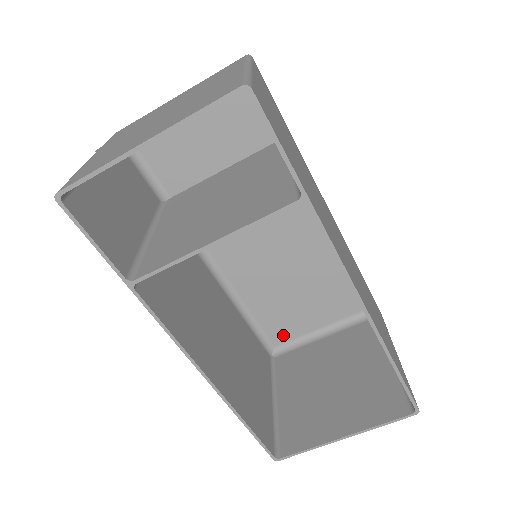
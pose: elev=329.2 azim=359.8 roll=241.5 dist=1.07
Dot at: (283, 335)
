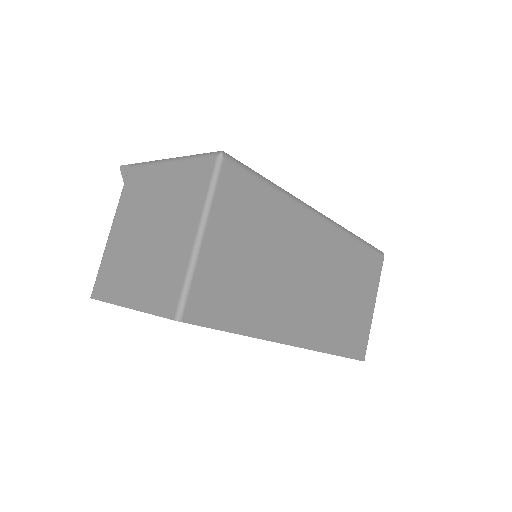
Dot at: occluded
